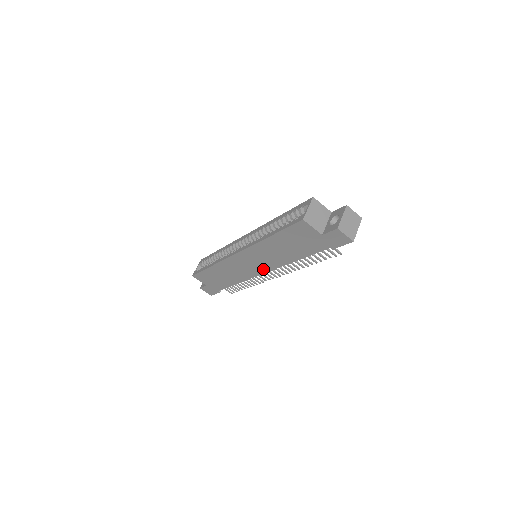
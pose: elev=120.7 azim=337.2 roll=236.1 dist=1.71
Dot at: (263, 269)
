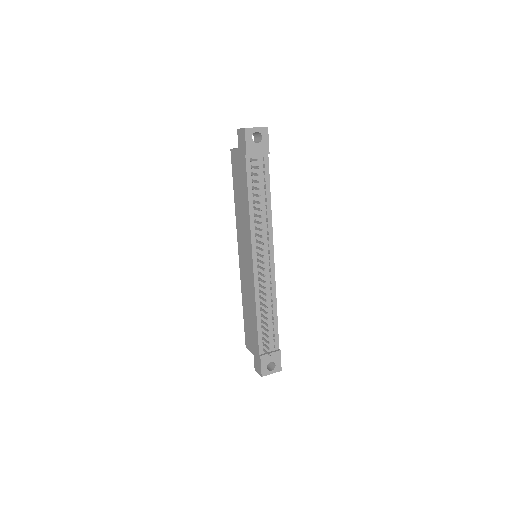
Dot at: (250, 253)
